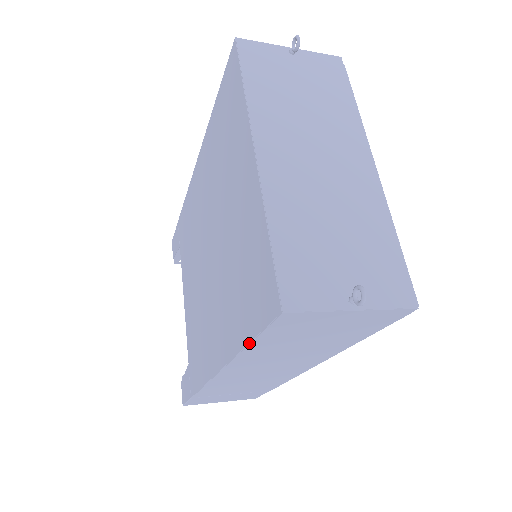
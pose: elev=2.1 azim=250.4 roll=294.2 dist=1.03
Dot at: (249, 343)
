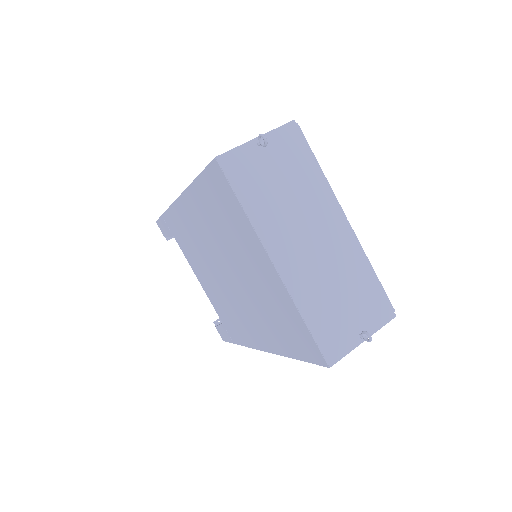
Dot at: occluded
